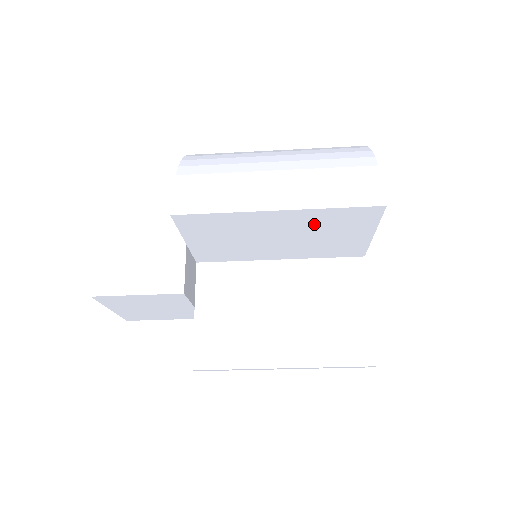
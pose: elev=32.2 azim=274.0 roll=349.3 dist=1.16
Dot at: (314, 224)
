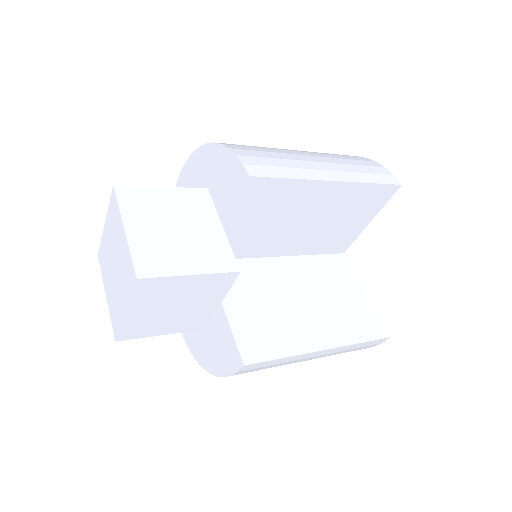
Dot at: (344, 204)
